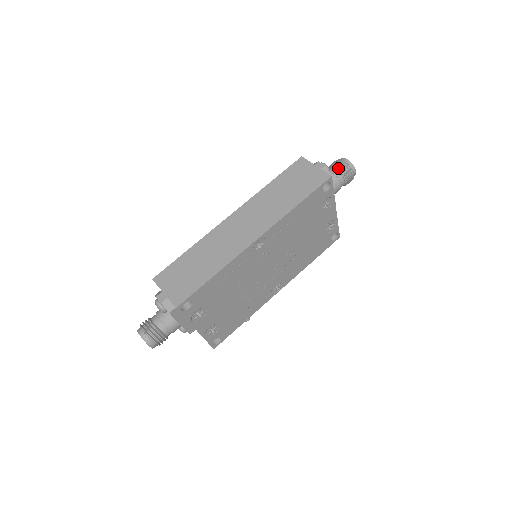
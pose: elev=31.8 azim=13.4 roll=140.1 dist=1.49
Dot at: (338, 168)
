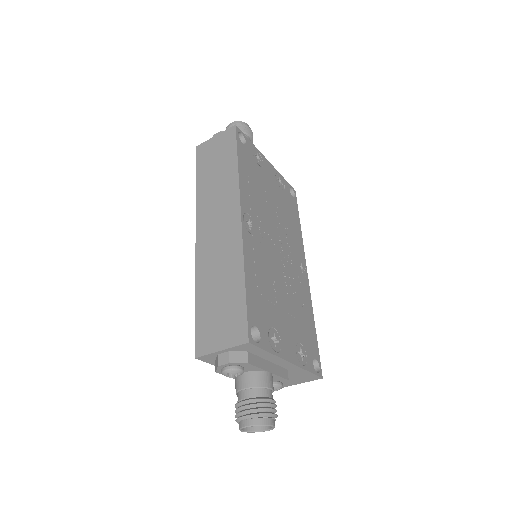
Dot at: occluded
